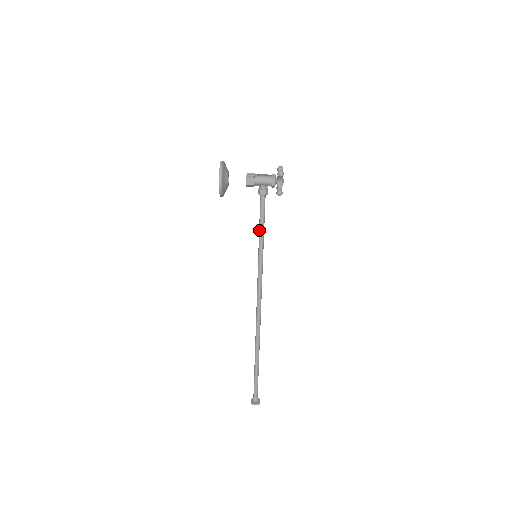
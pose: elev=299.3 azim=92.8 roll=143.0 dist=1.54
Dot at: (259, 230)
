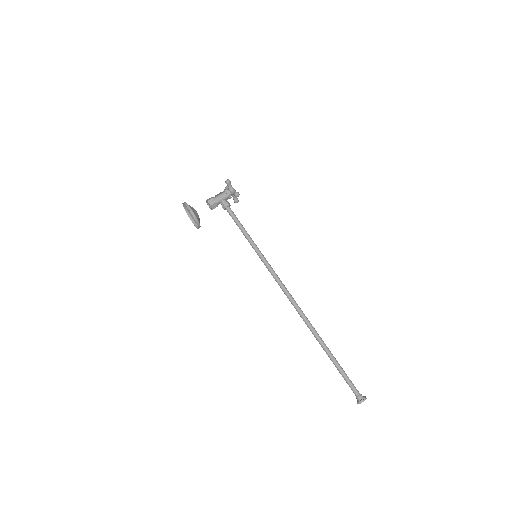
Dot at: (243, 234)
